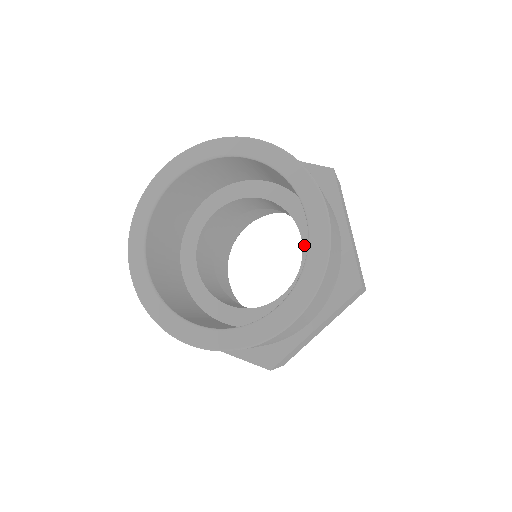
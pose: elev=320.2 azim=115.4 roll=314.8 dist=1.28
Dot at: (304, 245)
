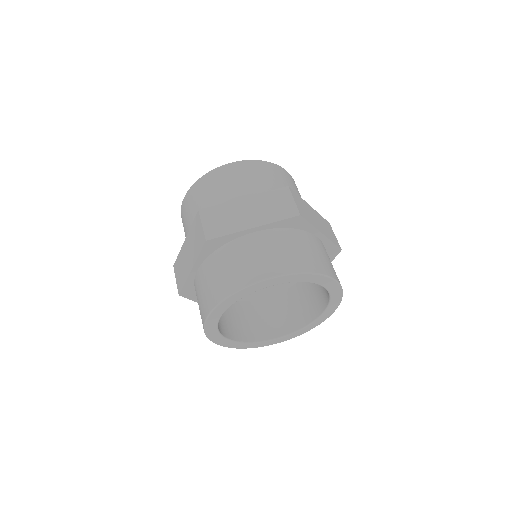
Dot at: occluded
